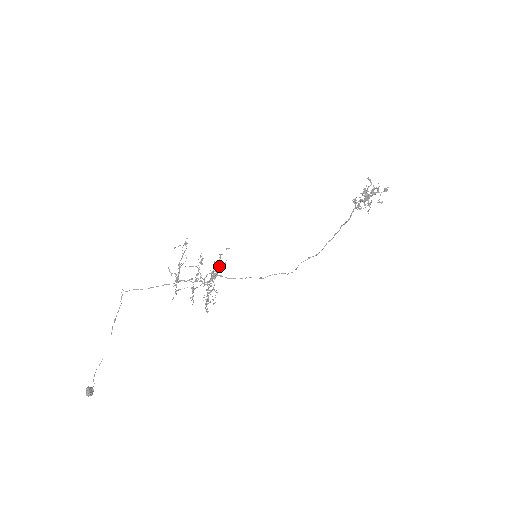
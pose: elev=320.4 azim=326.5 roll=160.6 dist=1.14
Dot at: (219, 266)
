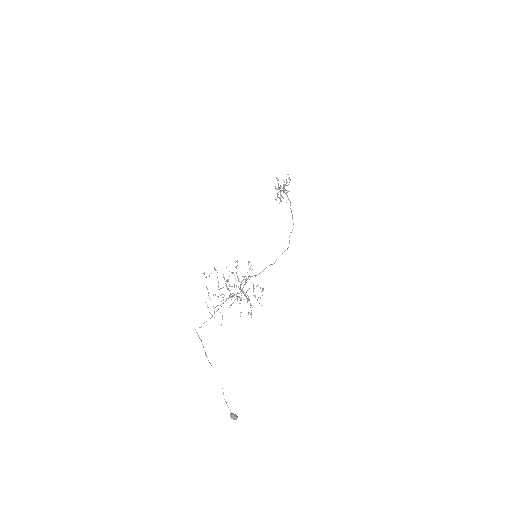
Dot at: (238, 278)
